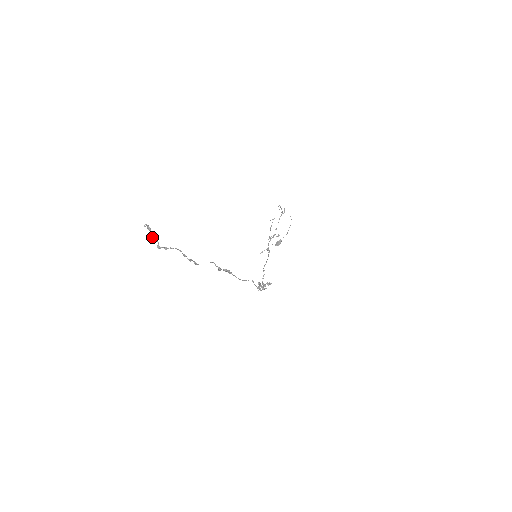
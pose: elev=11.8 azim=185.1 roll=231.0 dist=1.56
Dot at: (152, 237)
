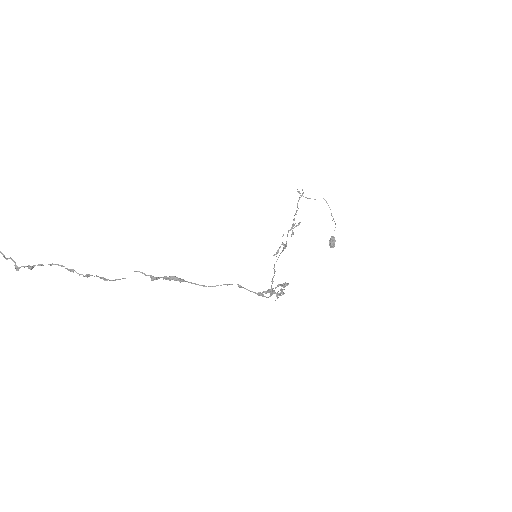
Dot at: (5, 258)
